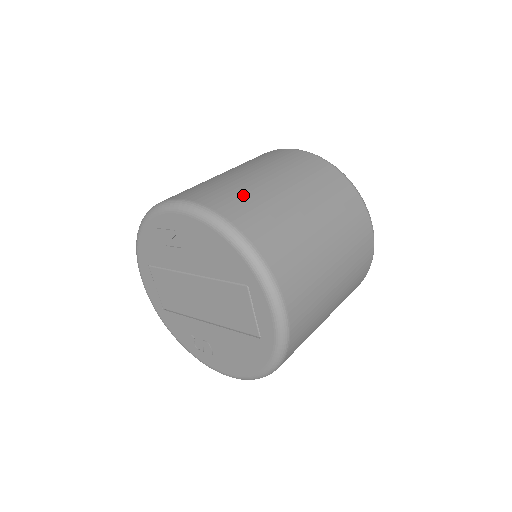
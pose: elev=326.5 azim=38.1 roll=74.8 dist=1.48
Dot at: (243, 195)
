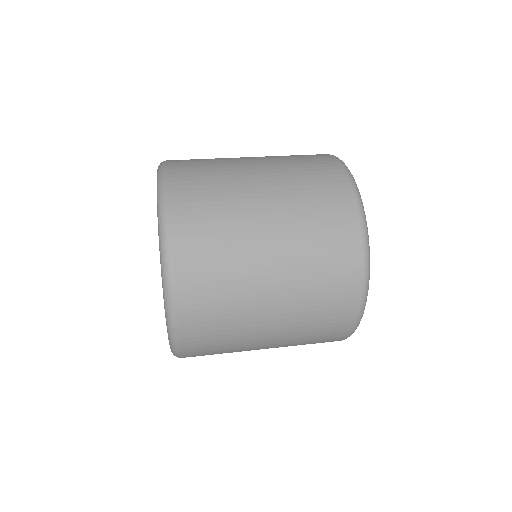
Dot at: occluded
